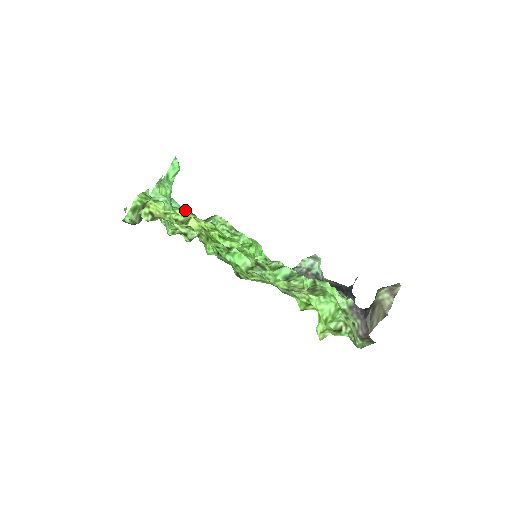
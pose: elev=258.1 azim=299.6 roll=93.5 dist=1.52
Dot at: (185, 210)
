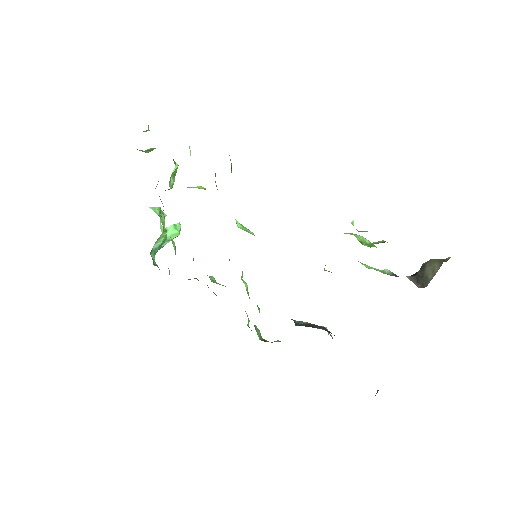
Dot at: occluded
